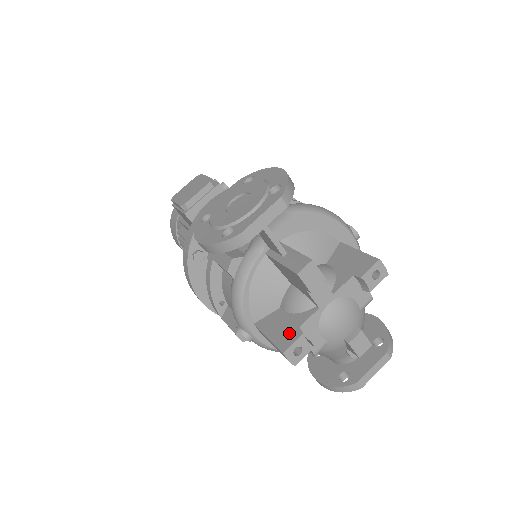
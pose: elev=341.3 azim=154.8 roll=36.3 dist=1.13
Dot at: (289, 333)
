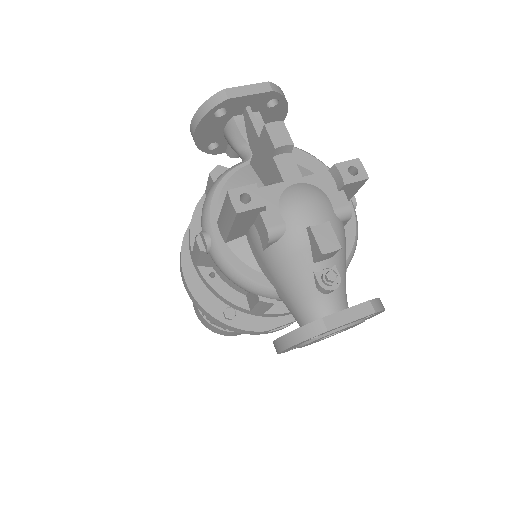
Dot at: occluded
